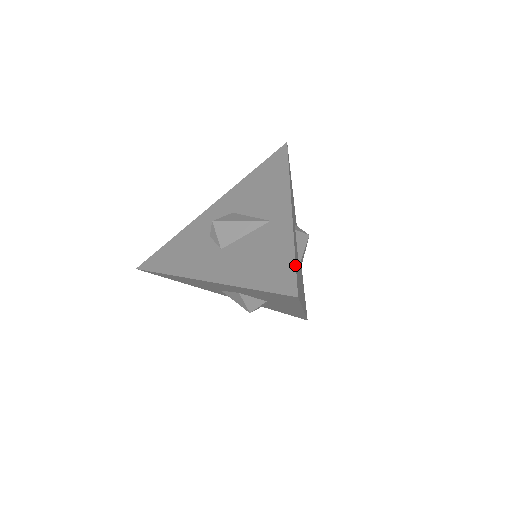
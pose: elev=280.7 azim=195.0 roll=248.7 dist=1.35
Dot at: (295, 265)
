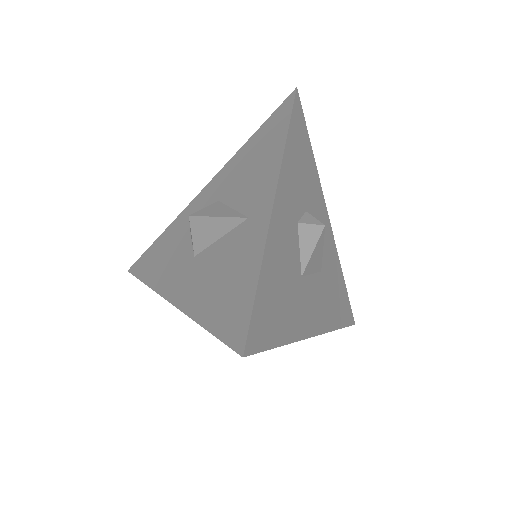
Dot at: (253, 299)
